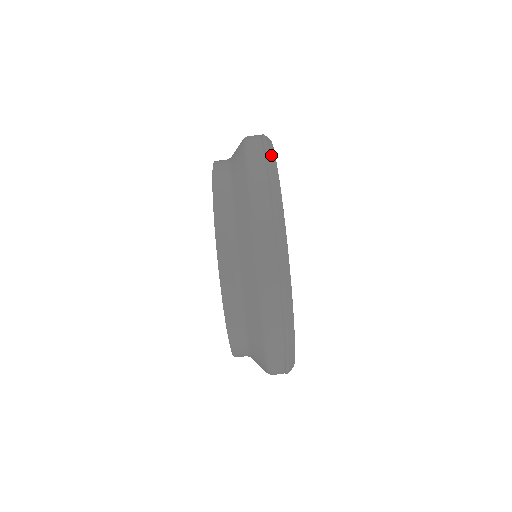
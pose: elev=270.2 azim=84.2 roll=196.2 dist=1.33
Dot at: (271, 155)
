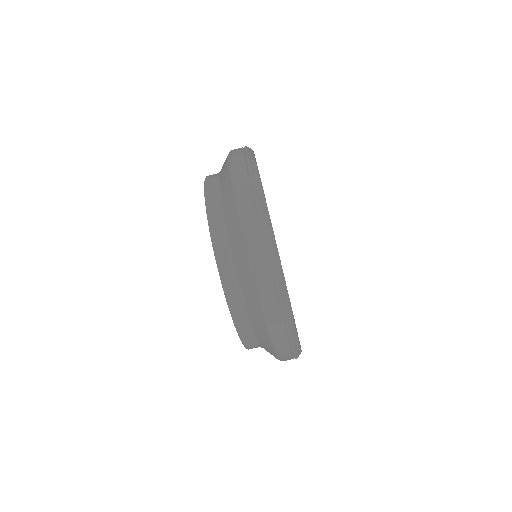
Dot at: (286, 309)
